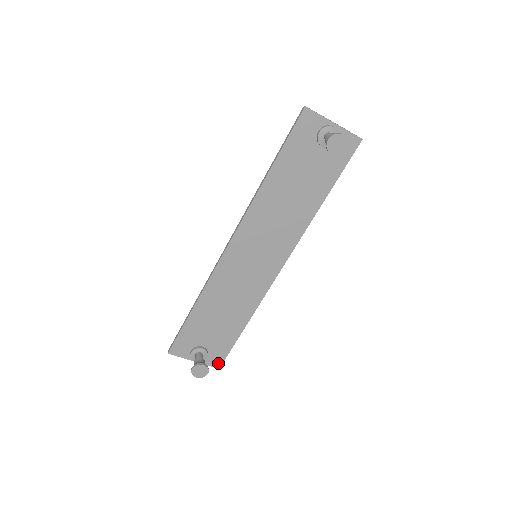
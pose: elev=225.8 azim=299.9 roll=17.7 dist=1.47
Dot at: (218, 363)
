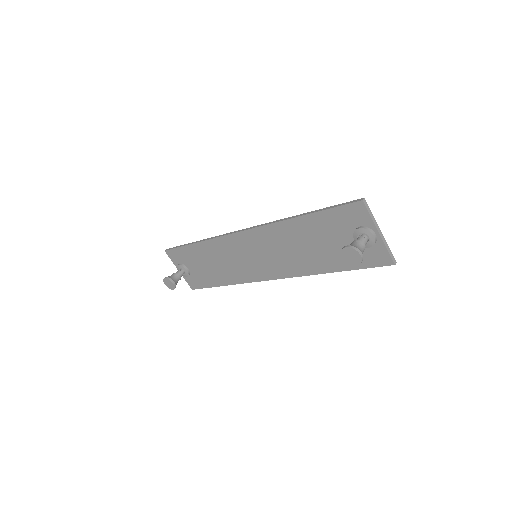
Dot at: (193, 286)
